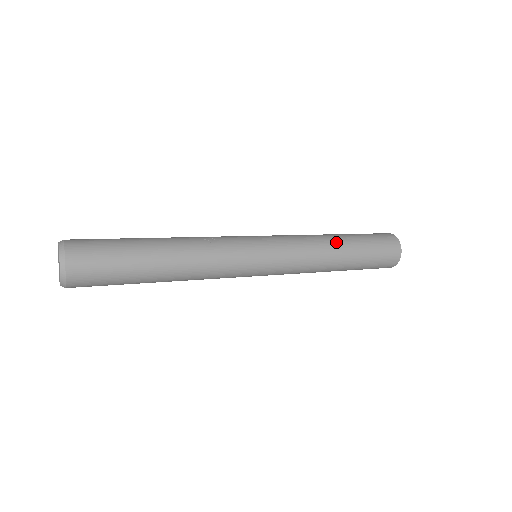
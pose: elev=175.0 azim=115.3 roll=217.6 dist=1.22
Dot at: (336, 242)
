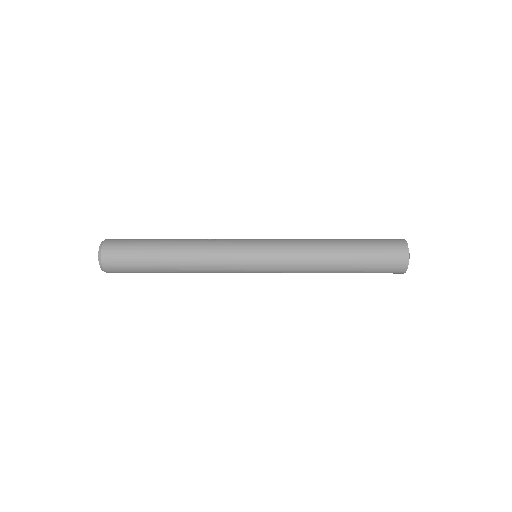
Dot at: (331, 242)
